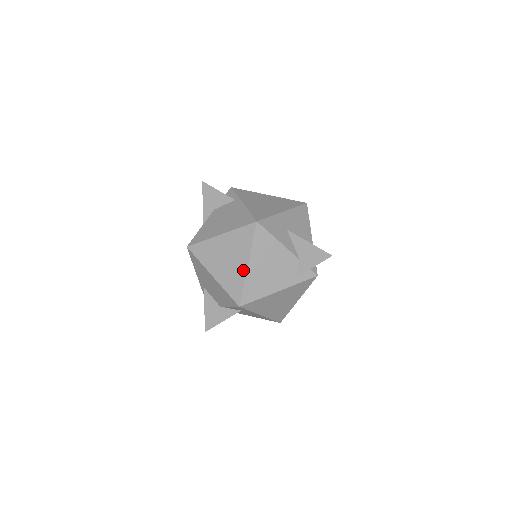
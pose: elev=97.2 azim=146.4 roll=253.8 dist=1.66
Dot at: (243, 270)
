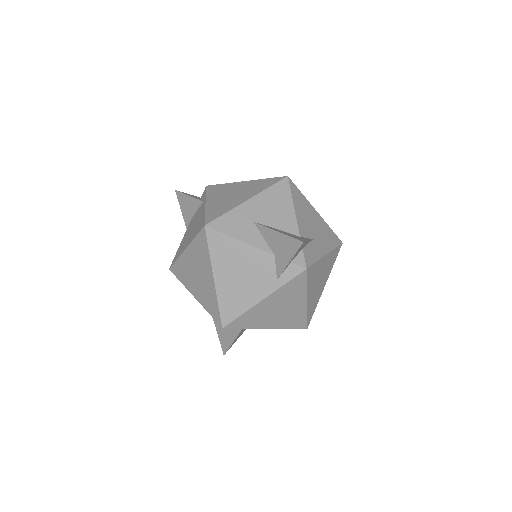
Dot at: (212, 285)
